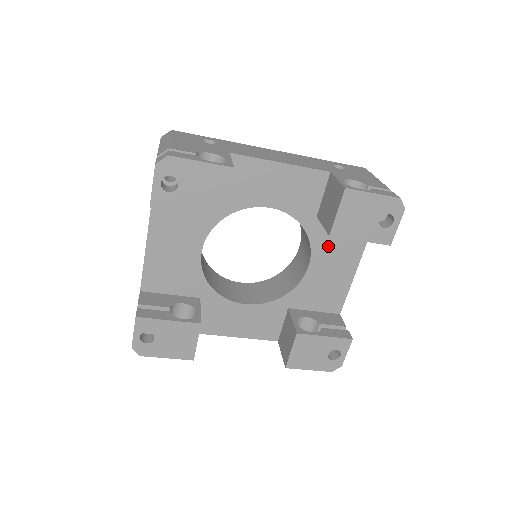
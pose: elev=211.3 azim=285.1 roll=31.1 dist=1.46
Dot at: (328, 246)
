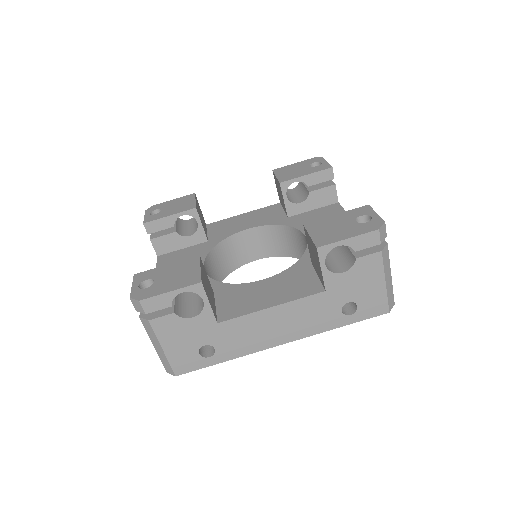
Dot at: occluded
